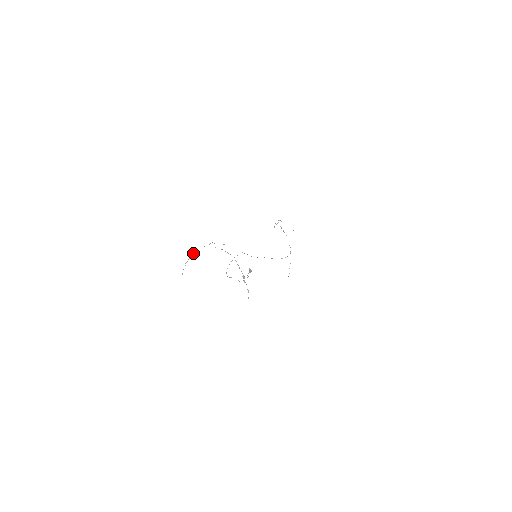
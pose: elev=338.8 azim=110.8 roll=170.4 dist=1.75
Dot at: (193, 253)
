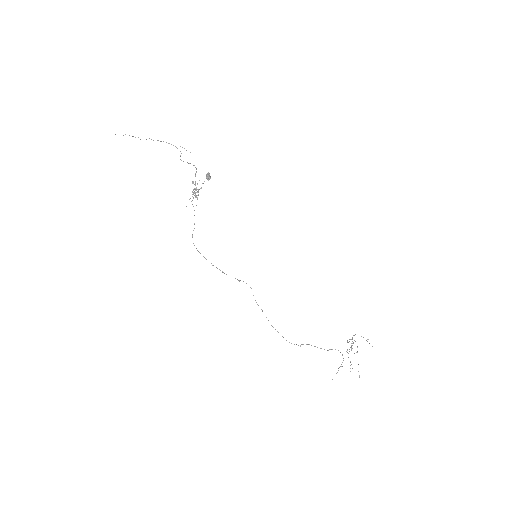
Dot at: (146, 139)
